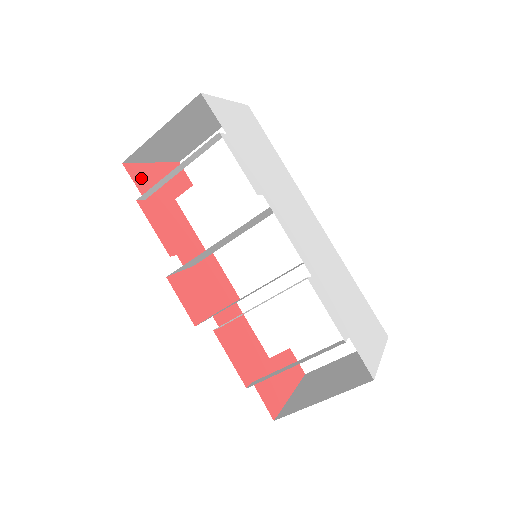
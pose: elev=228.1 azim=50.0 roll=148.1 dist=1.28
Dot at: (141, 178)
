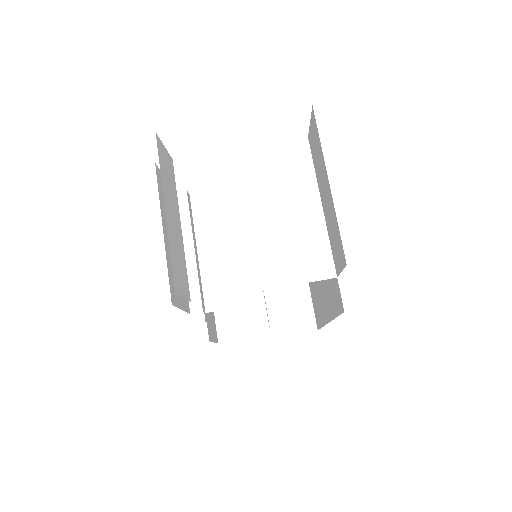
Dot at: occluded
